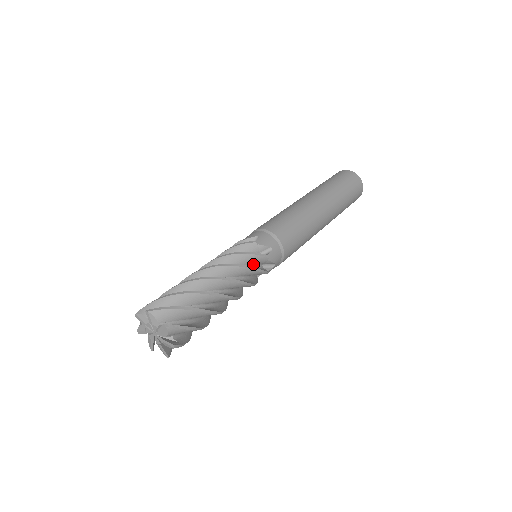
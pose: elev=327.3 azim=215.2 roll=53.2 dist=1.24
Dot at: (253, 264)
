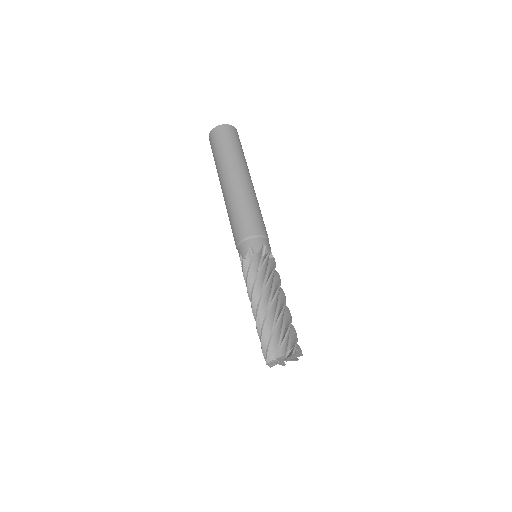
Dot at: occluded
